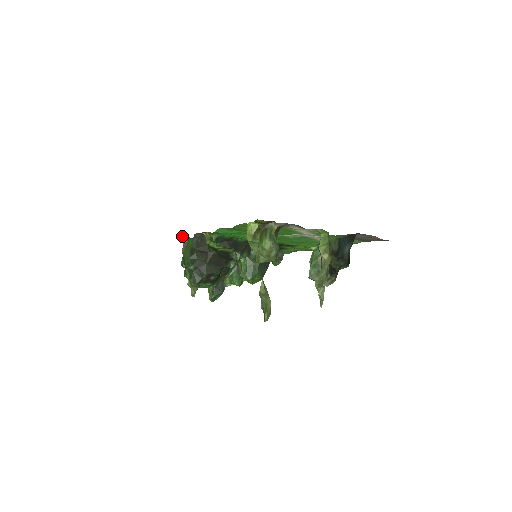
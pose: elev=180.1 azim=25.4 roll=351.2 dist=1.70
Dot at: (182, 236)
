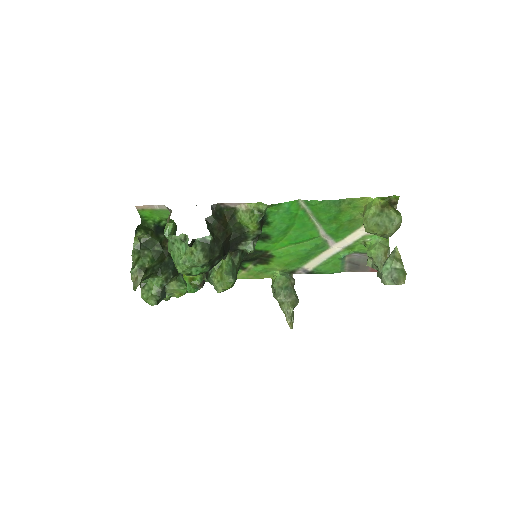
Dot at: (150, 207)
